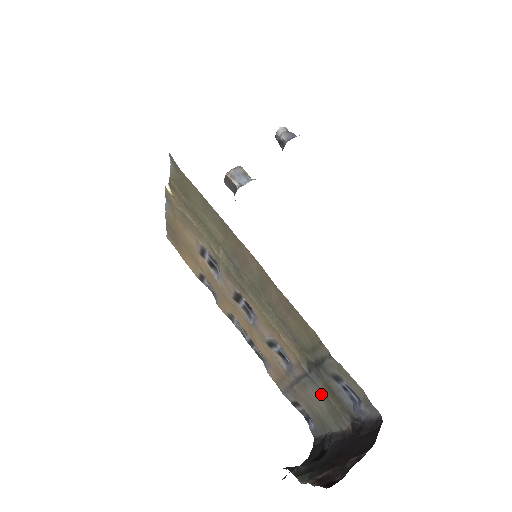
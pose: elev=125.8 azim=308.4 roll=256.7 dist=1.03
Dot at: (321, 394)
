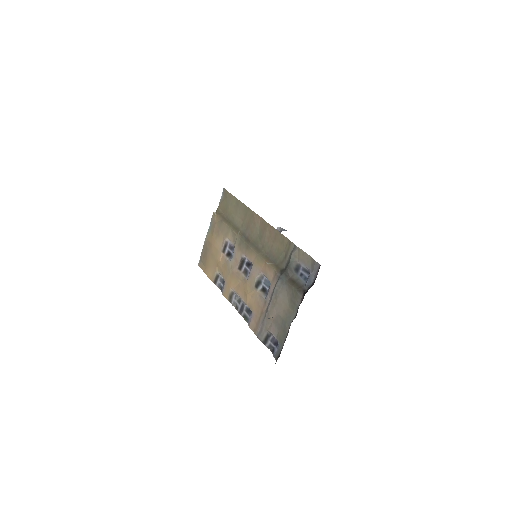
Dot at: (286, 290)
